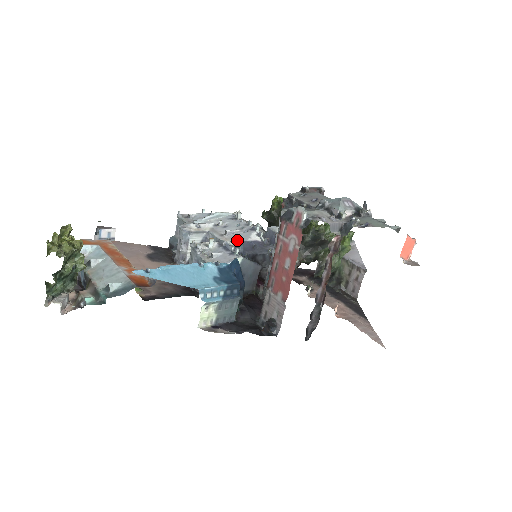
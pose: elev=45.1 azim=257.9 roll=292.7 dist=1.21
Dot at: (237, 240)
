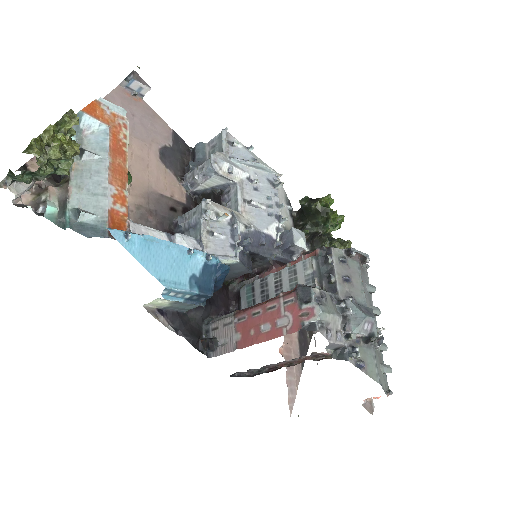
Dot at: (252, 226)
